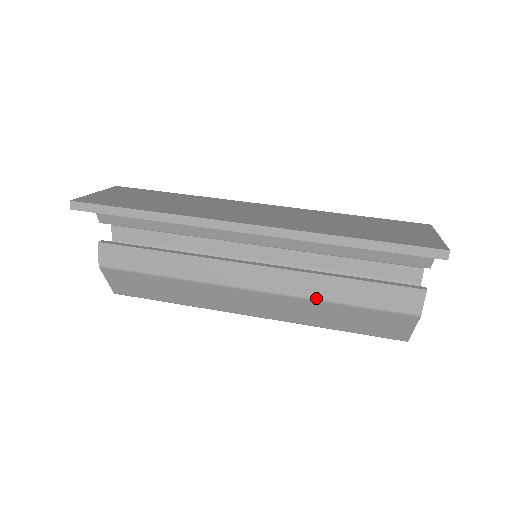
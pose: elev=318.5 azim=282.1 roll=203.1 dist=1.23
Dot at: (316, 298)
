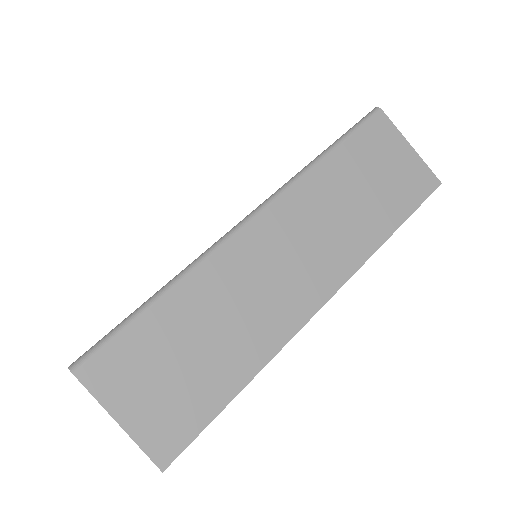
Dot at: occluded
